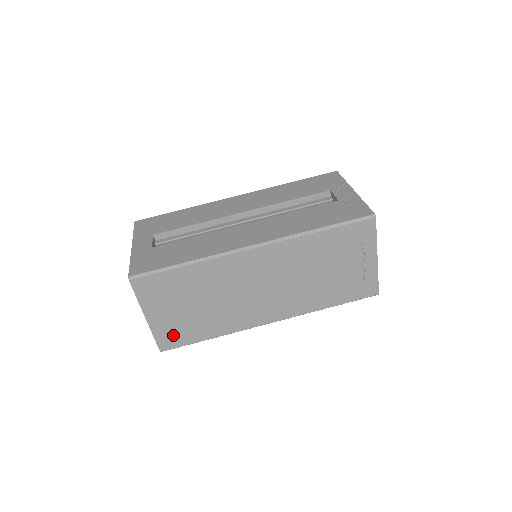
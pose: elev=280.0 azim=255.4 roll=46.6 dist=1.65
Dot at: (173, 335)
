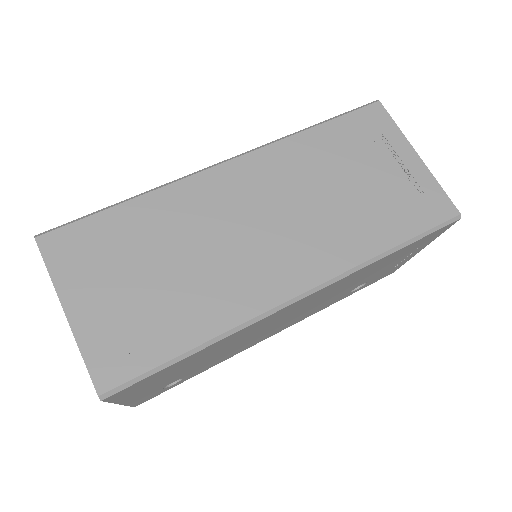
Dot at: (120, 347)
